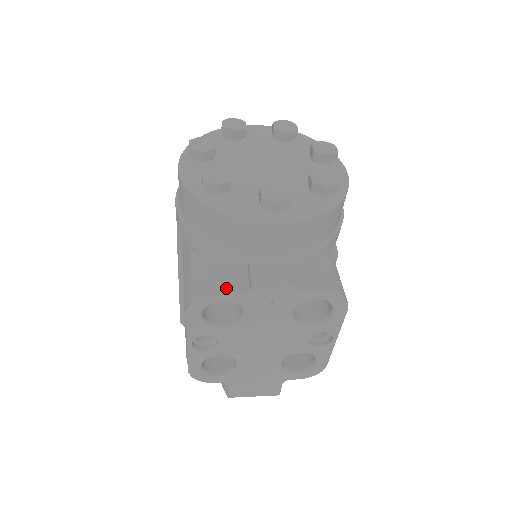
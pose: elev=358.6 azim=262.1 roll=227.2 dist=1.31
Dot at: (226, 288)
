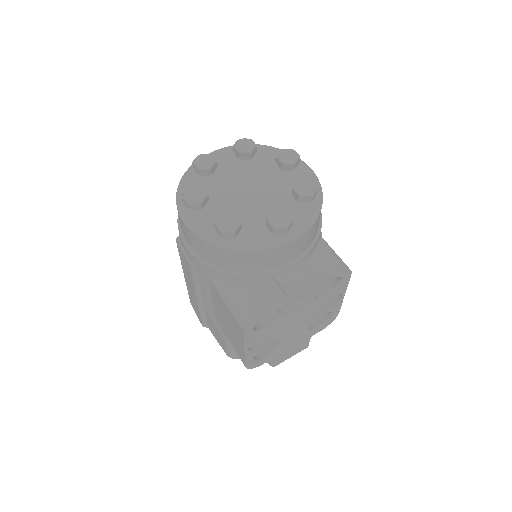
Dot at: (268, 304)
